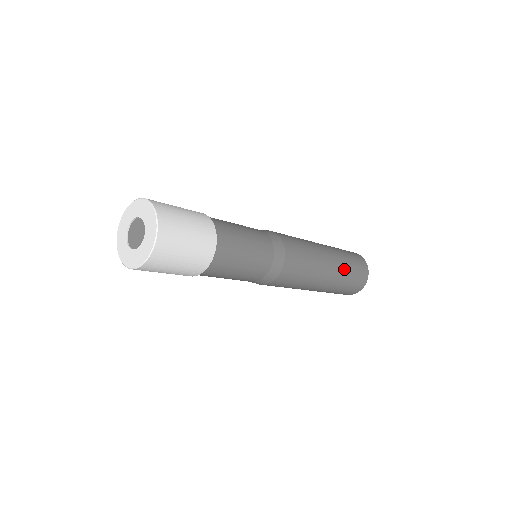
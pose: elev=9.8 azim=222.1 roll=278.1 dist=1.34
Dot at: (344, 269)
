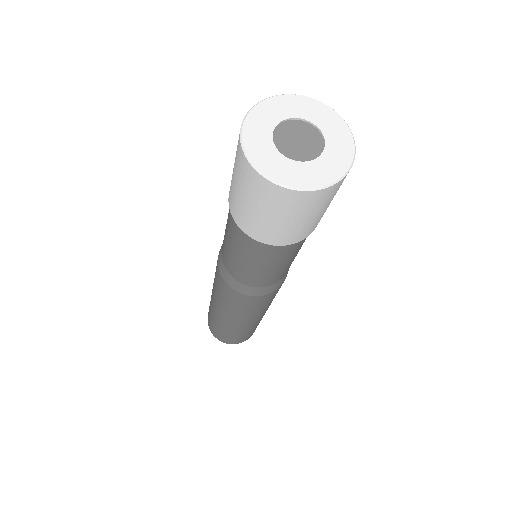
Dot at: (252, 328)
